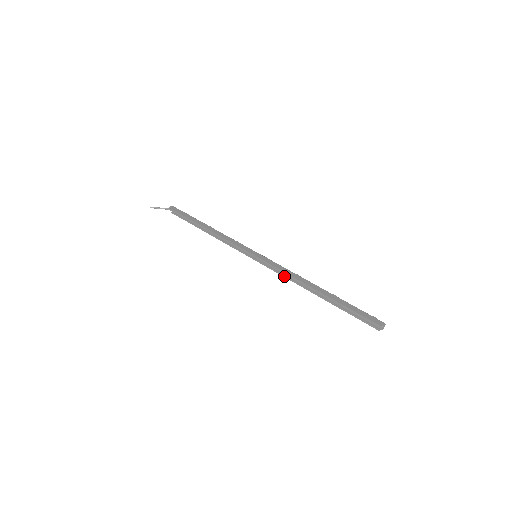
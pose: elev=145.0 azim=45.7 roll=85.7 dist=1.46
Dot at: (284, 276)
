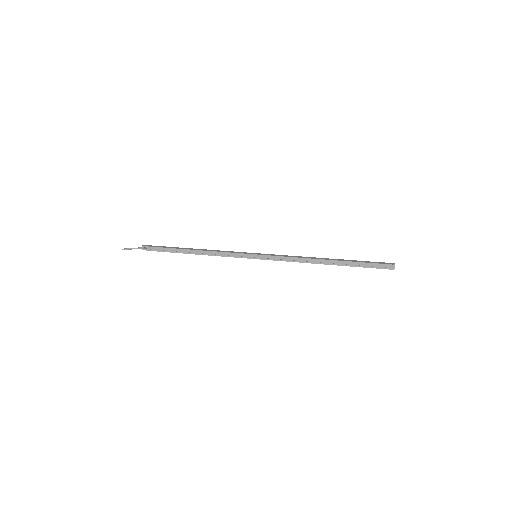
Dot at: (292, 261)
